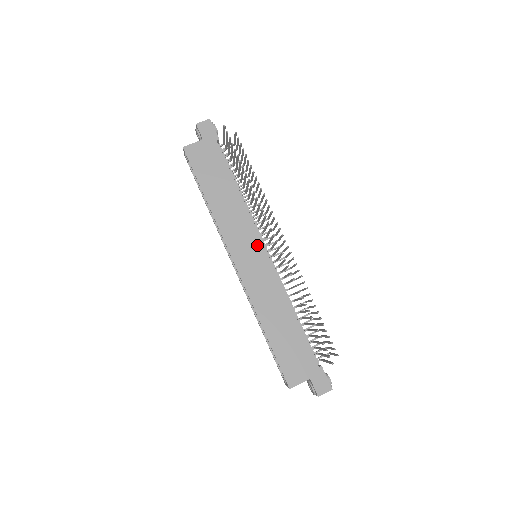
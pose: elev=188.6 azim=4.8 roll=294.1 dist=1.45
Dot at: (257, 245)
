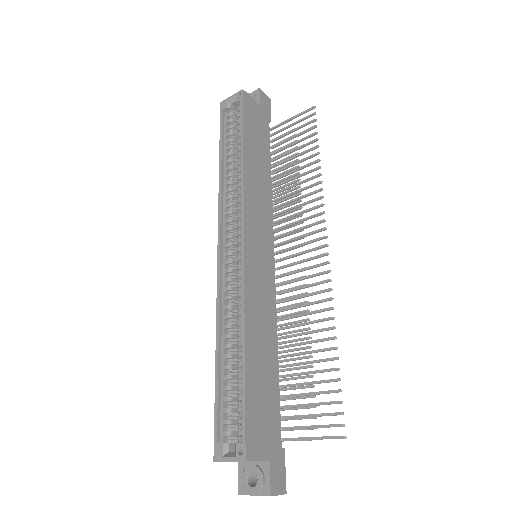
Dot at: (269, 243)
